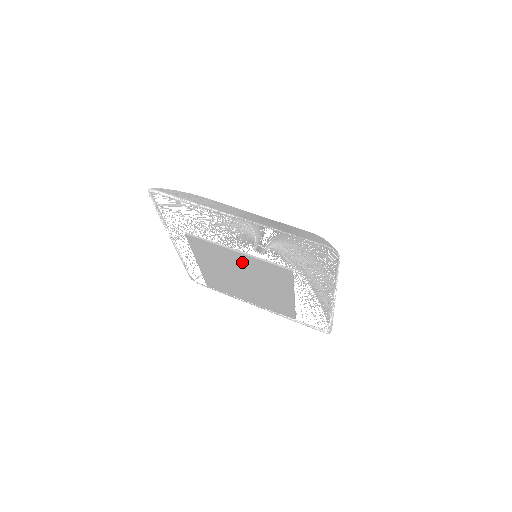
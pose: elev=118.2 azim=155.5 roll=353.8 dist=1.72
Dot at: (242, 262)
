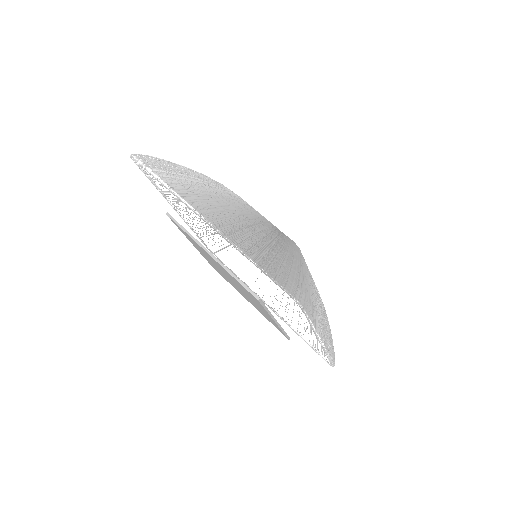
Dot at: occluded
